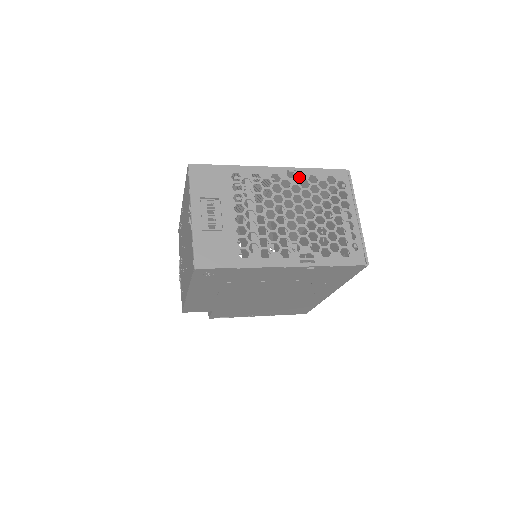
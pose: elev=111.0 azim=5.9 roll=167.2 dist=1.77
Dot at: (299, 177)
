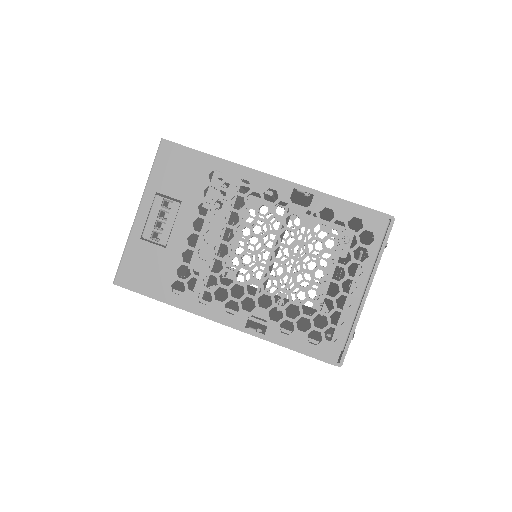
Dot at: occluded
